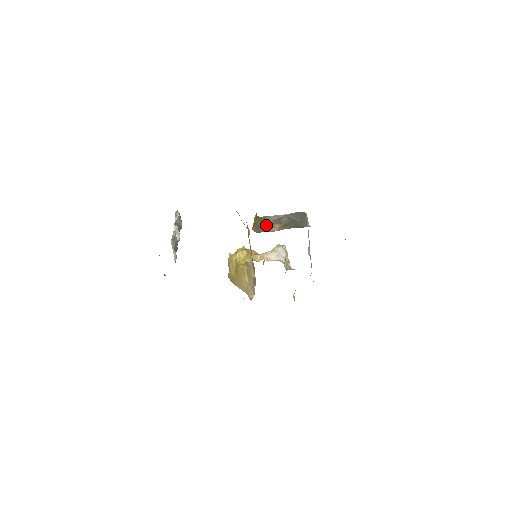
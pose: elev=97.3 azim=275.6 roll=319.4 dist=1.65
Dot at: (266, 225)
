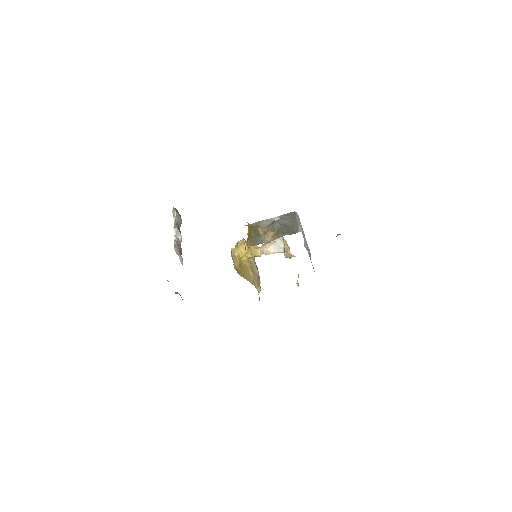
Dot at: (260, 234)
